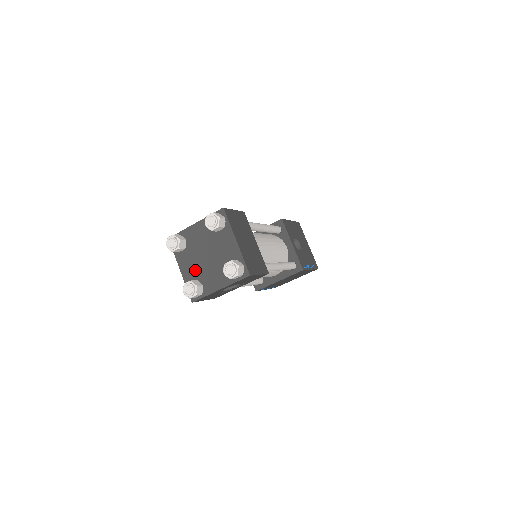
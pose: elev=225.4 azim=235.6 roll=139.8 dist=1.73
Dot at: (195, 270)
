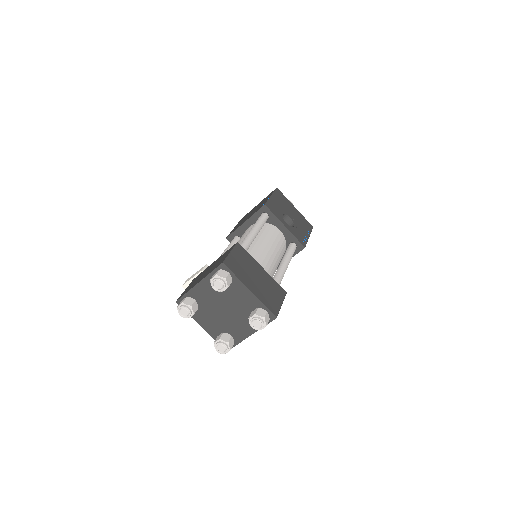
Dot at: (217, 324)
